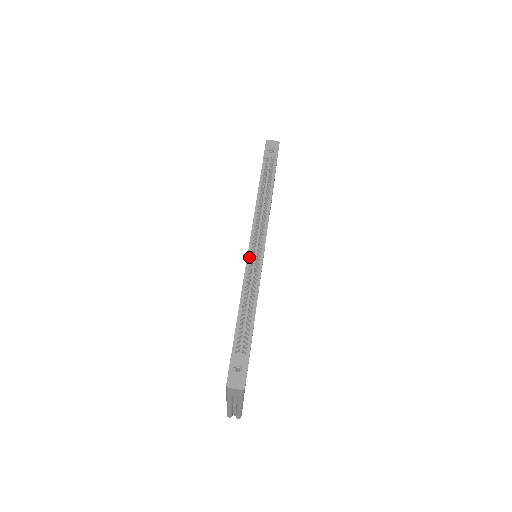
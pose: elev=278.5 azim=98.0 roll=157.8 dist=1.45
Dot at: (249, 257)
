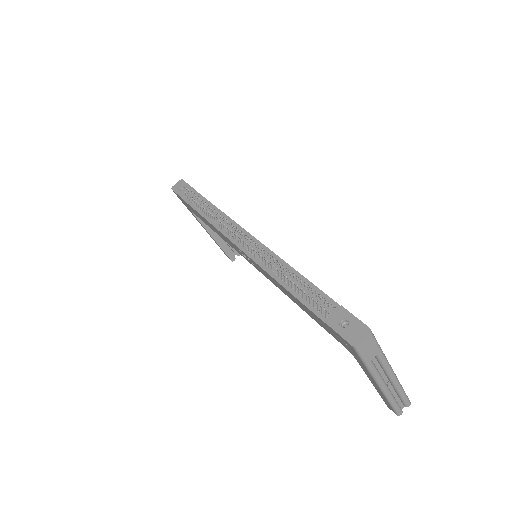
Dot at: (249, 254)
